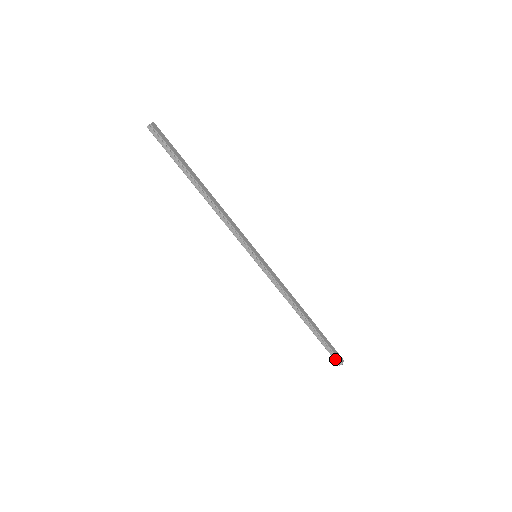
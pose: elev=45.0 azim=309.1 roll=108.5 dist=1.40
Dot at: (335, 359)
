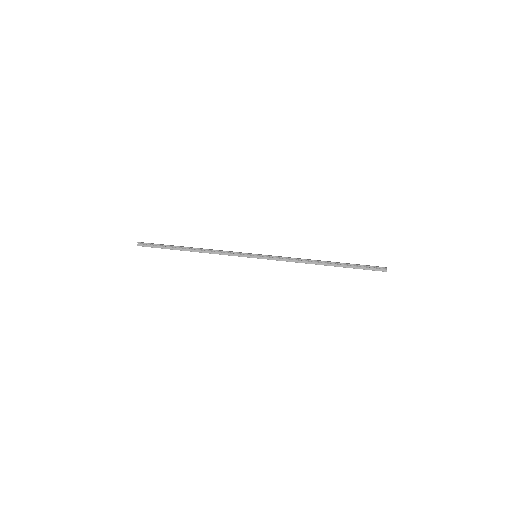
Dot at: (378, 270)
